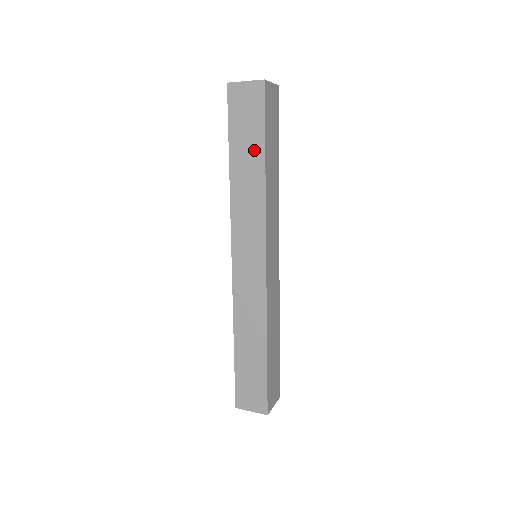
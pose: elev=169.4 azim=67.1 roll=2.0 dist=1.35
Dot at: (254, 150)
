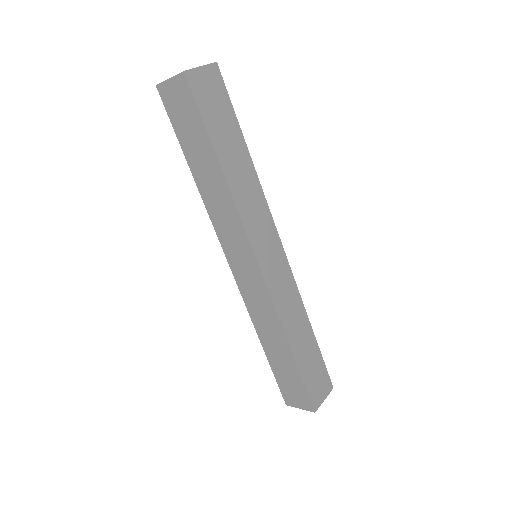
Dot at: (205, 152)
